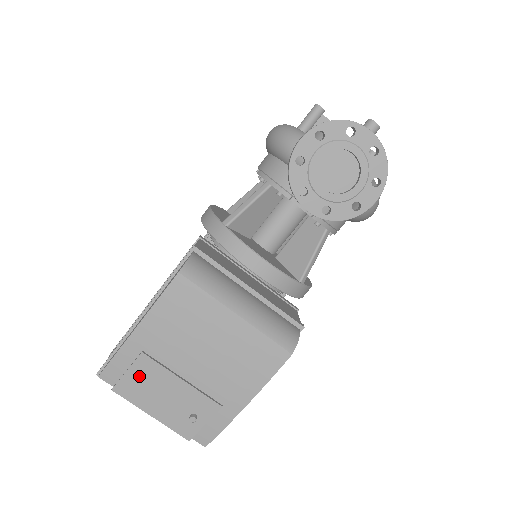
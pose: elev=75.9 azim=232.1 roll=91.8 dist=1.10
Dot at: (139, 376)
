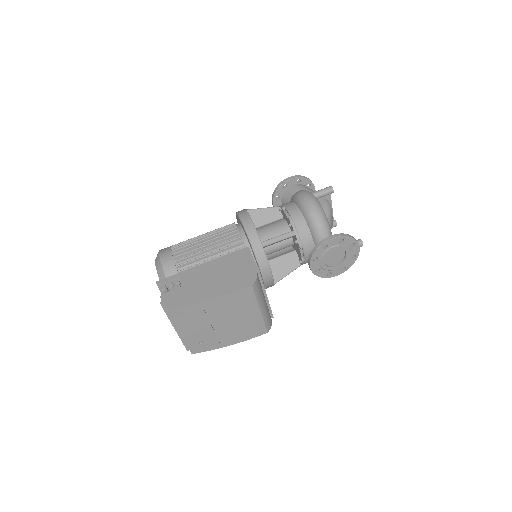
Dot at: (191, 318)
